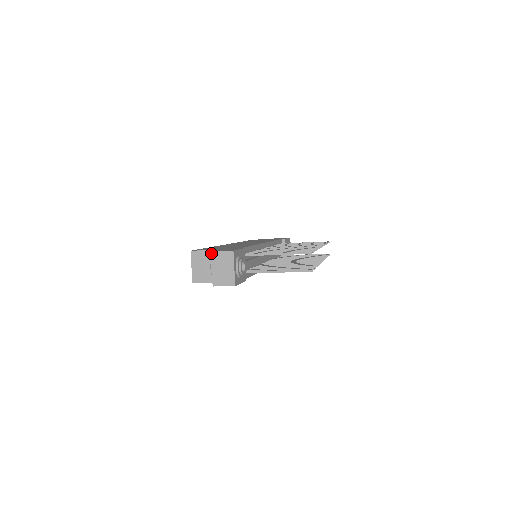
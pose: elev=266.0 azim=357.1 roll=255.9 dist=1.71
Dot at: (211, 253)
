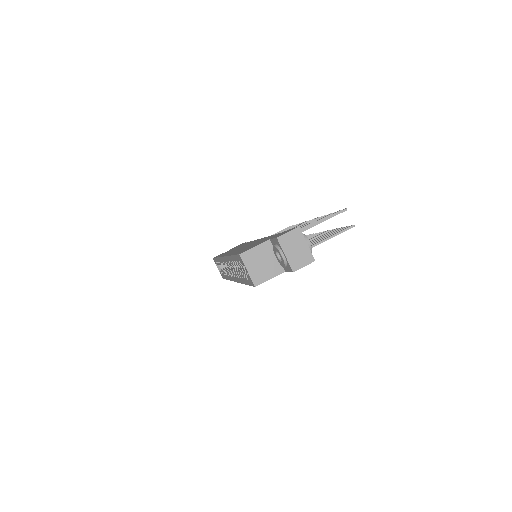
Dot at: (278, 239)
